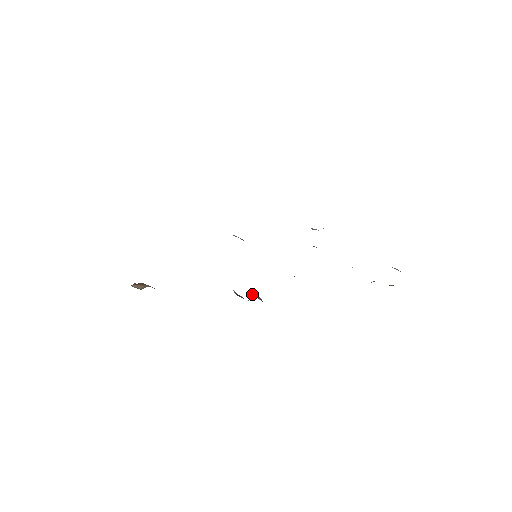
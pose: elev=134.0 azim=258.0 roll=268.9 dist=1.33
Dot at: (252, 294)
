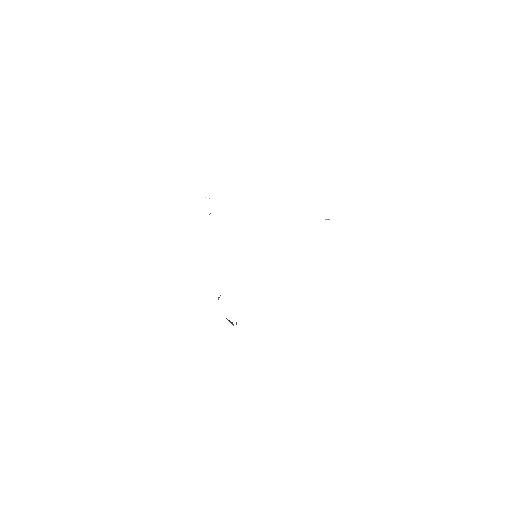
Dot at: occluded
